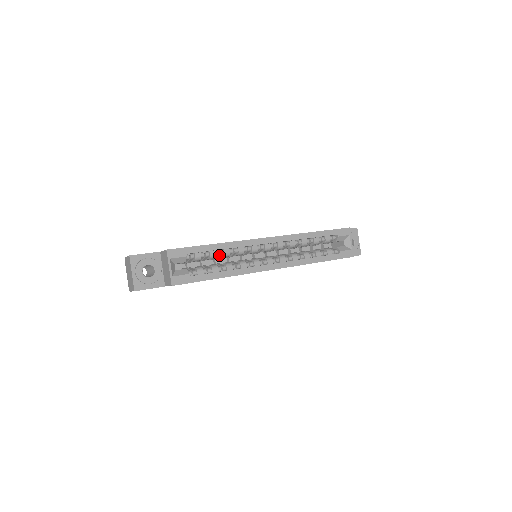
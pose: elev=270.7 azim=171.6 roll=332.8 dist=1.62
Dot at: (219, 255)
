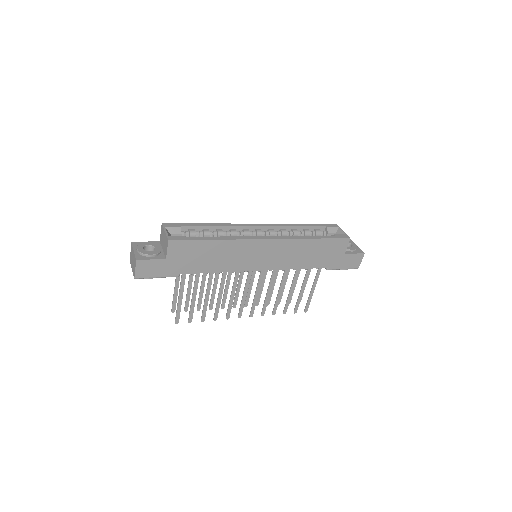
Dot at: (213, 235)
